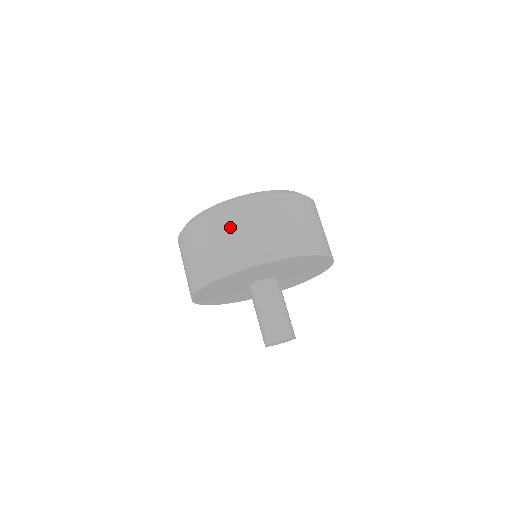
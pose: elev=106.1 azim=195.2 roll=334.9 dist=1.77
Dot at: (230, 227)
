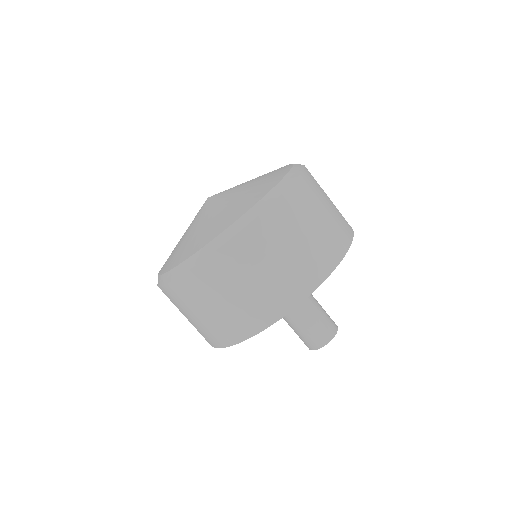
Dot at: (237, 277)
